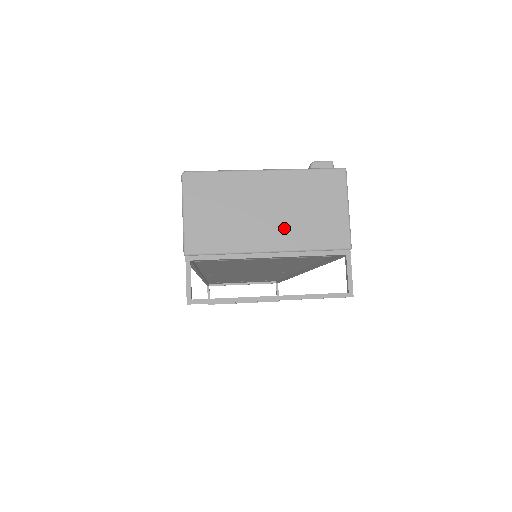
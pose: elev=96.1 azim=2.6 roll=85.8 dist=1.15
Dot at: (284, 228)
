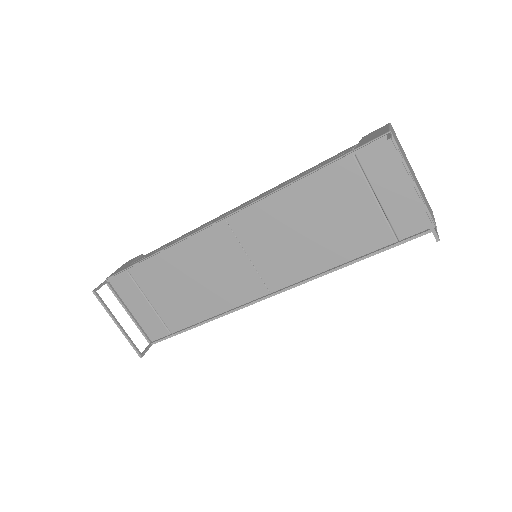
Dot at: (418, 187)
